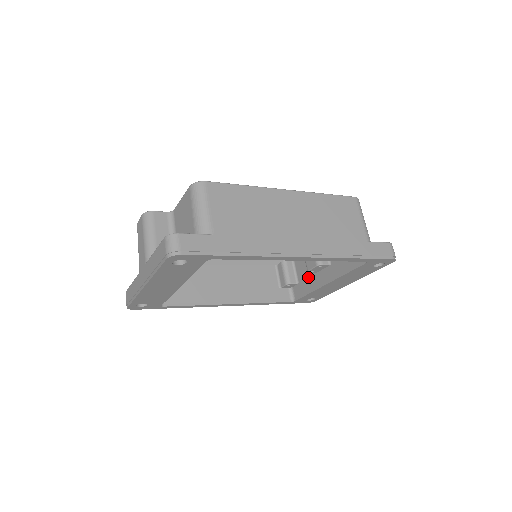
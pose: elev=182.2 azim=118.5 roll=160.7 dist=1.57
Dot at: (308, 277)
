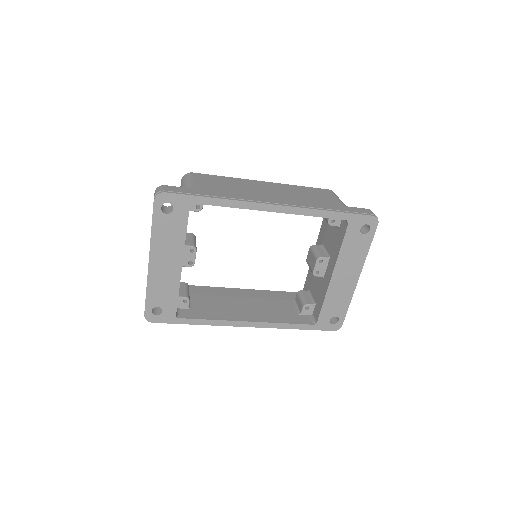
Dot at: (320, 289)
